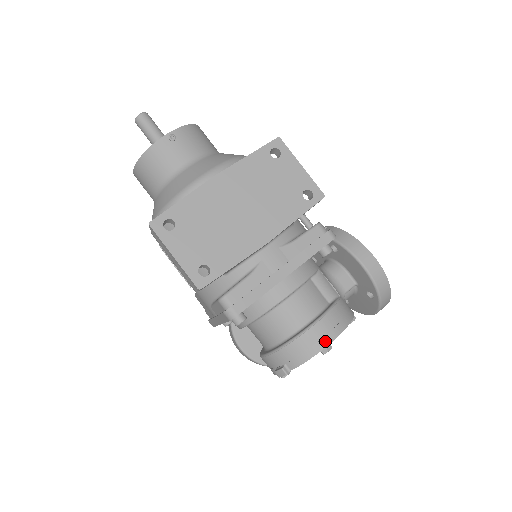
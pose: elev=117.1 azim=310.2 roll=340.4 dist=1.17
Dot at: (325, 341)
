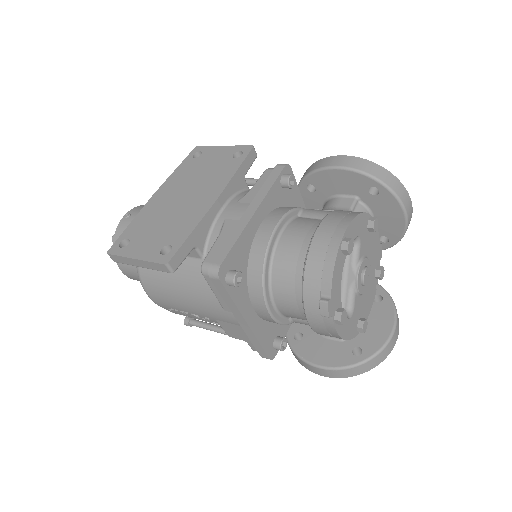
Dot at: (337, 237)
